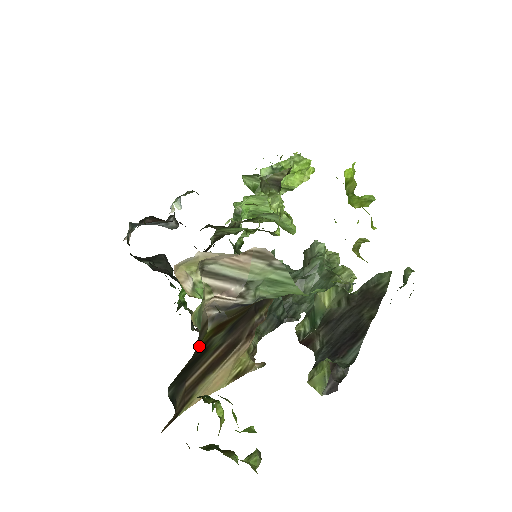
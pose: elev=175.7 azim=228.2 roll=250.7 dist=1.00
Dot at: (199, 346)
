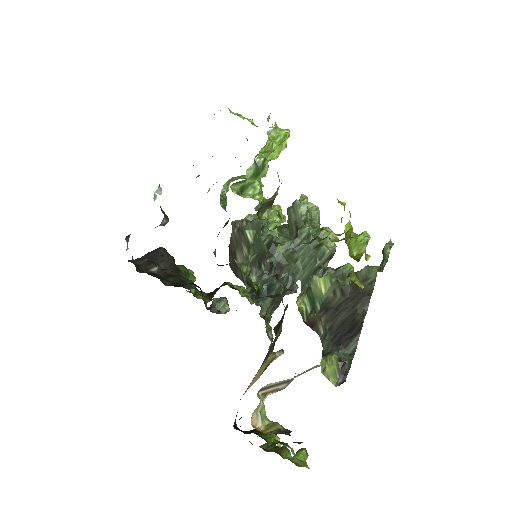
Dot at: occluded
